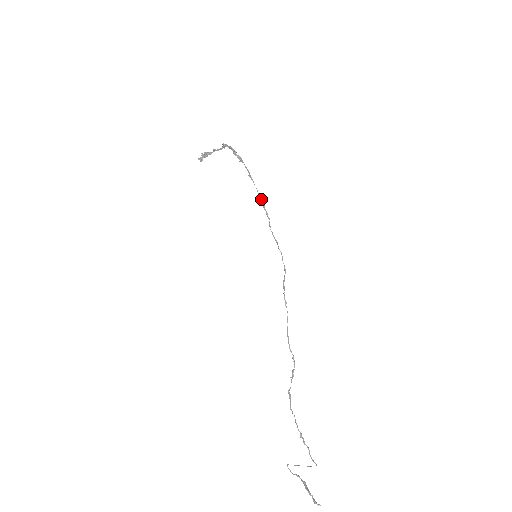
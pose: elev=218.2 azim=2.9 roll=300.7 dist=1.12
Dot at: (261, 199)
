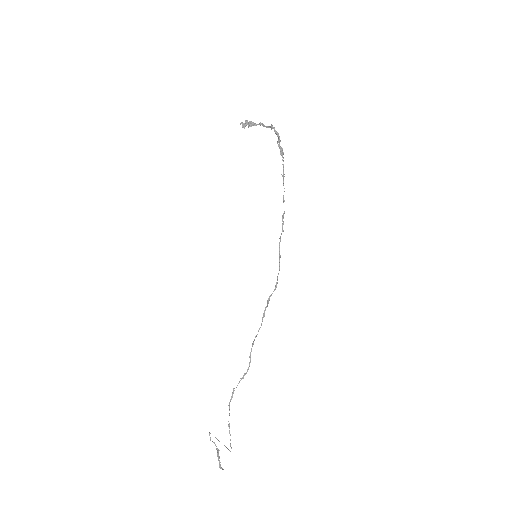
Dot at: occluded
